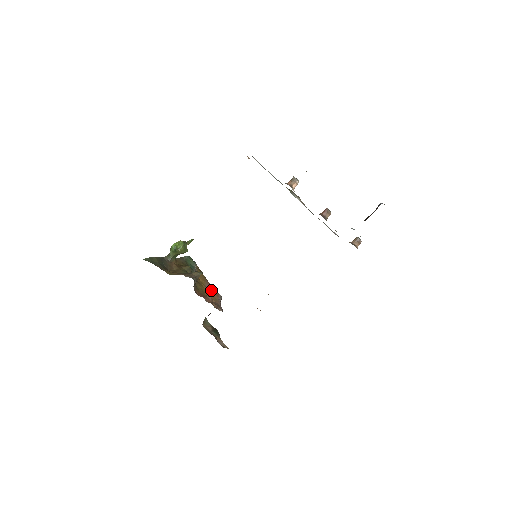
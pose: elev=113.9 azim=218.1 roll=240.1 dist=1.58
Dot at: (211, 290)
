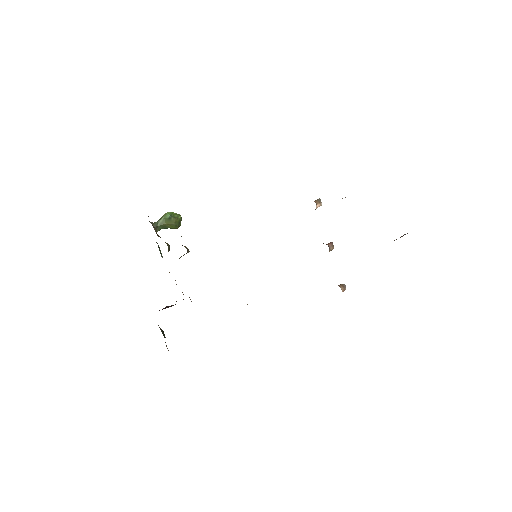
Dot at: occluded
